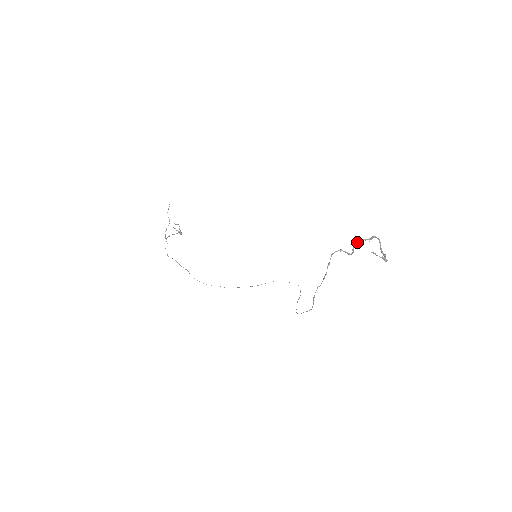
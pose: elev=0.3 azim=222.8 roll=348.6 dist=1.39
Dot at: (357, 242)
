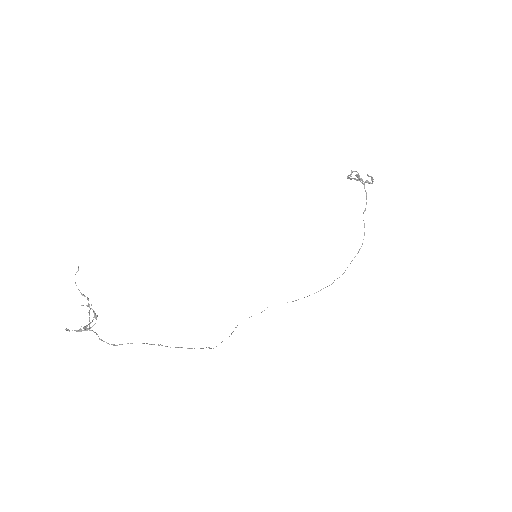
Dot at: (348, 177)
